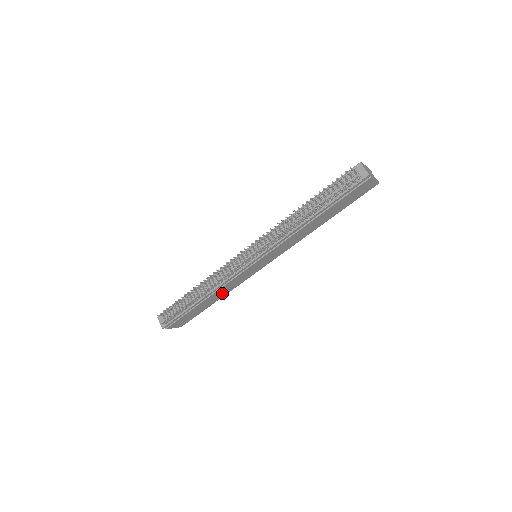
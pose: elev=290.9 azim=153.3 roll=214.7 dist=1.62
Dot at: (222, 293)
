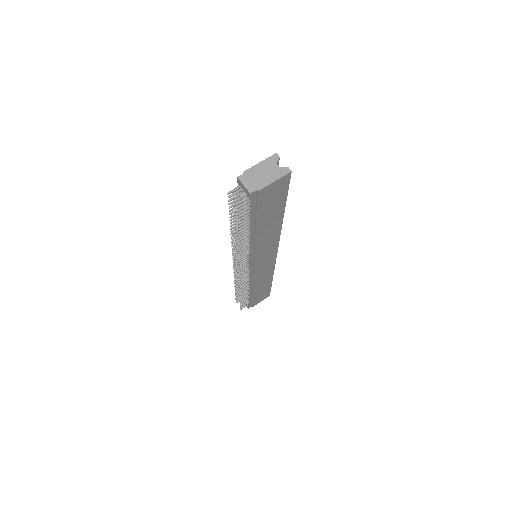
Dot at: (265, 279)
